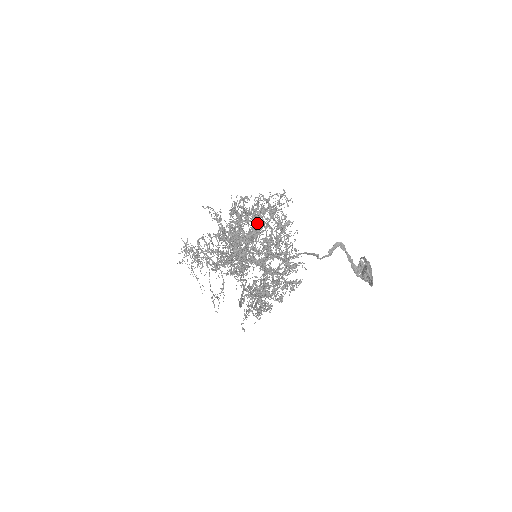
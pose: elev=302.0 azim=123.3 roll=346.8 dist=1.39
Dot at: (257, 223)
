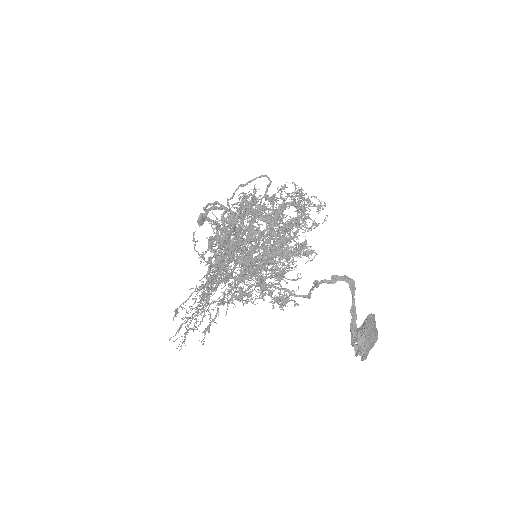
Dot at: occluded
